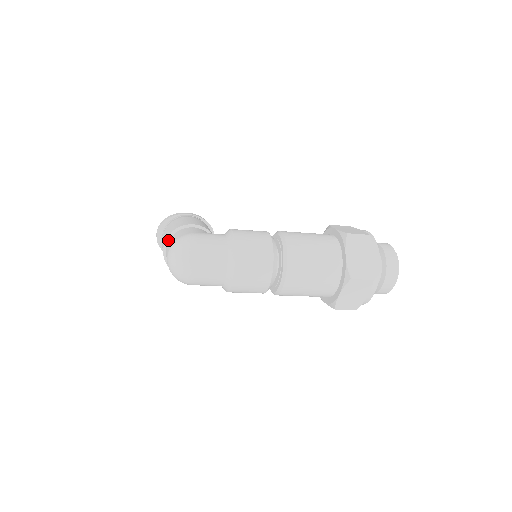
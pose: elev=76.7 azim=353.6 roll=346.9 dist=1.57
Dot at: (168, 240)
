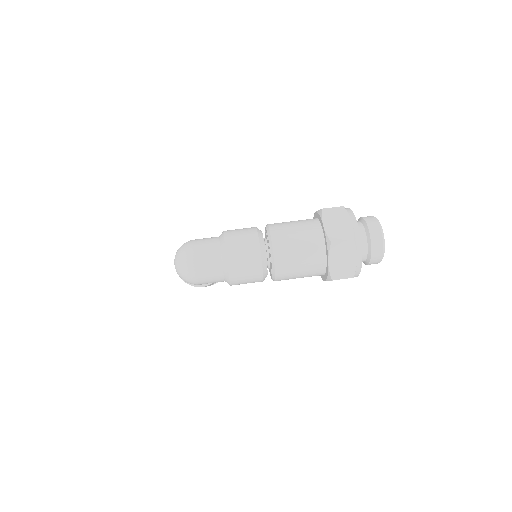
Dot at: occluded
